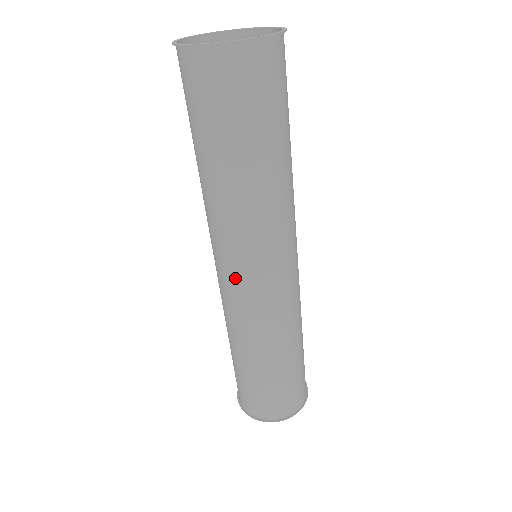
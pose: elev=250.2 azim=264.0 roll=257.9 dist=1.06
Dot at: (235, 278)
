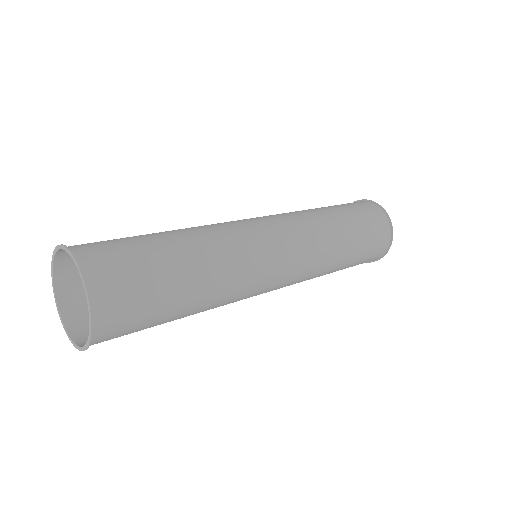
Dot at: occluded
